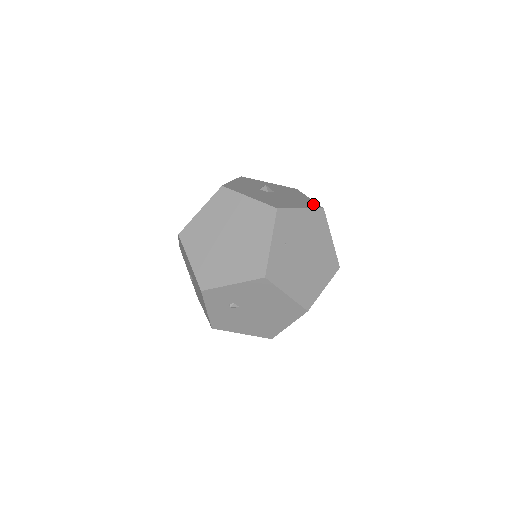
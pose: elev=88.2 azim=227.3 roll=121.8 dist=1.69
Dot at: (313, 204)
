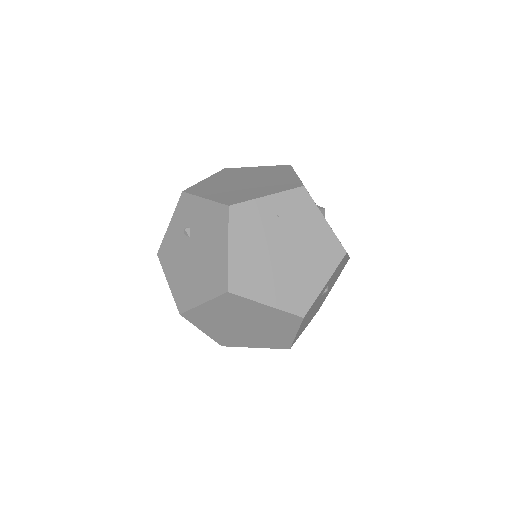
Dot at: occluded
